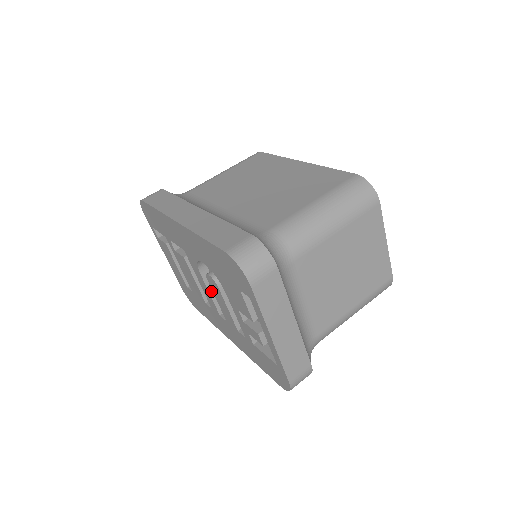
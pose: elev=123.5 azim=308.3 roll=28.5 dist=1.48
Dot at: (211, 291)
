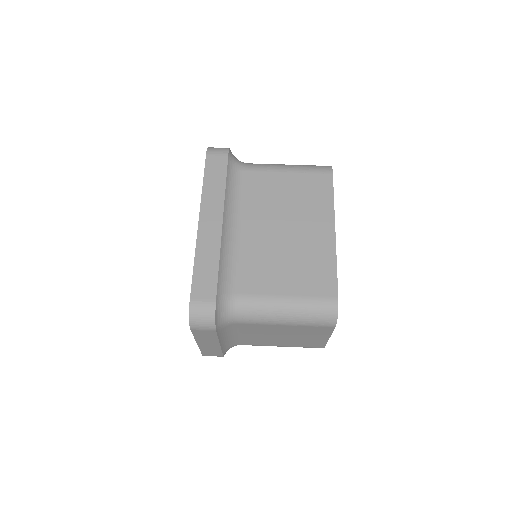
Dot at: occluded
